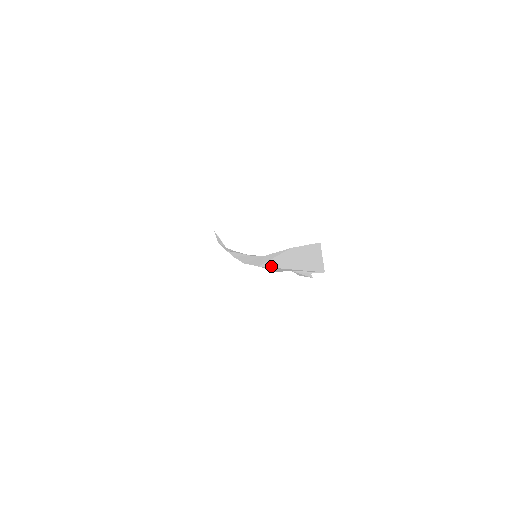
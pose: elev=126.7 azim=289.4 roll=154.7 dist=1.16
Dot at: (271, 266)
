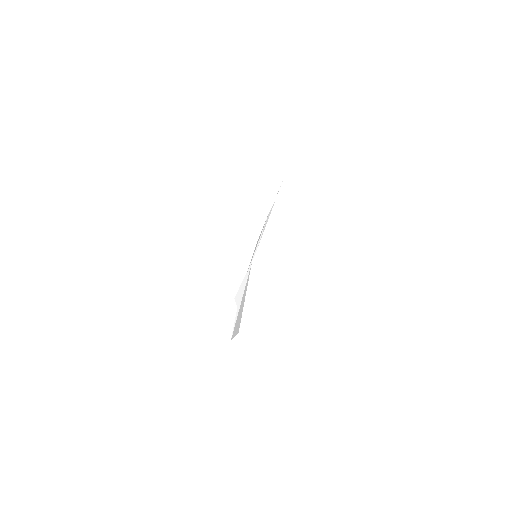
Dot at: (247, 279)
